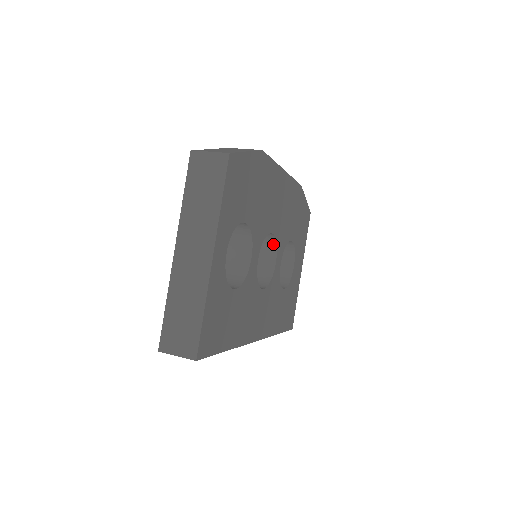
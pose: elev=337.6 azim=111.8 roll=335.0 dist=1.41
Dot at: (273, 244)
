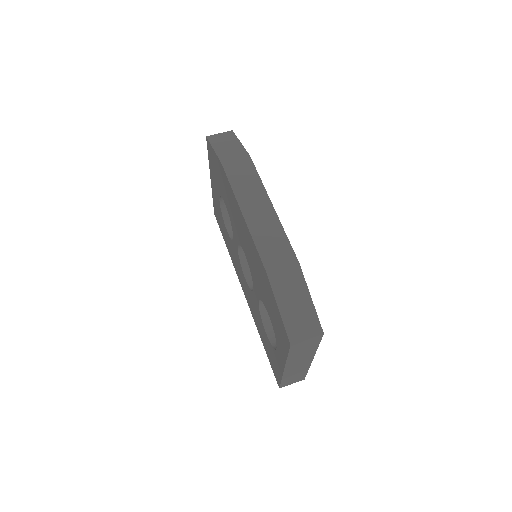
Dot at: occluded
